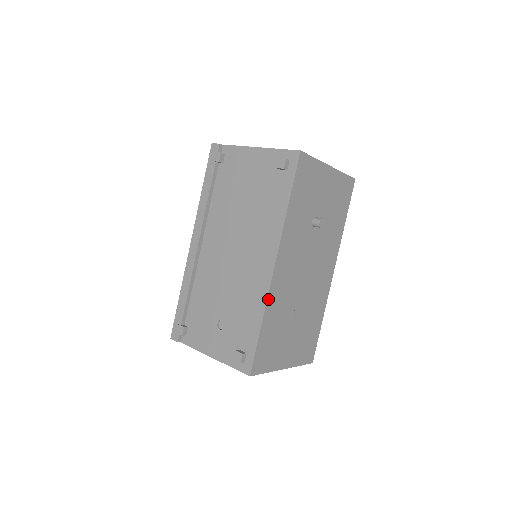
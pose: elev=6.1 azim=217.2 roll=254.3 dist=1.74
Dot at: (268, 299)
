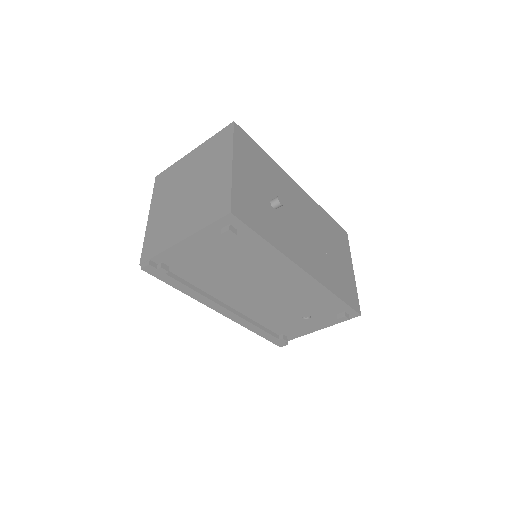
Dot at: (324, 285)
